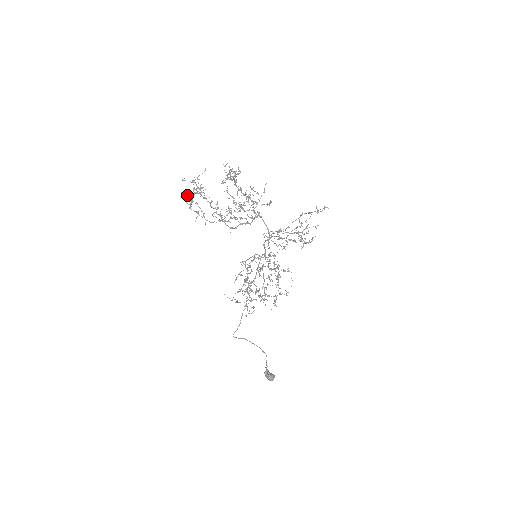
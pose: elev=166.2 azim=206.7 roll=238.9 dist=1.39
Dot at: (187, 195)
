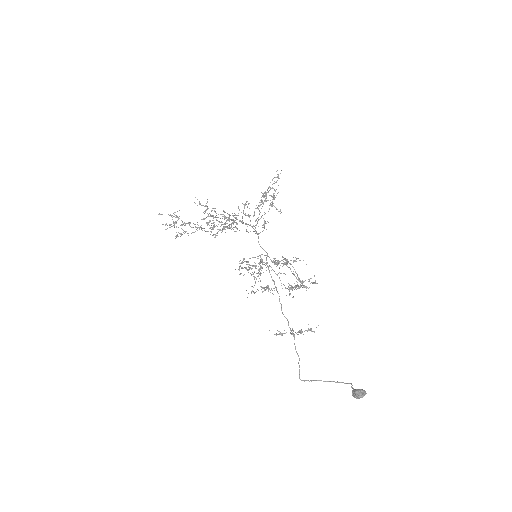
Dot at: (166, 223)
